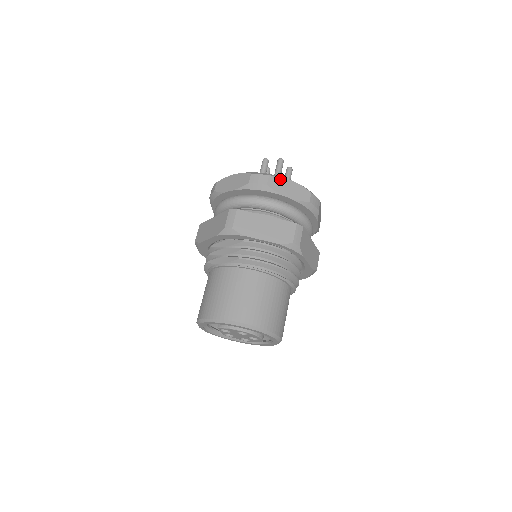
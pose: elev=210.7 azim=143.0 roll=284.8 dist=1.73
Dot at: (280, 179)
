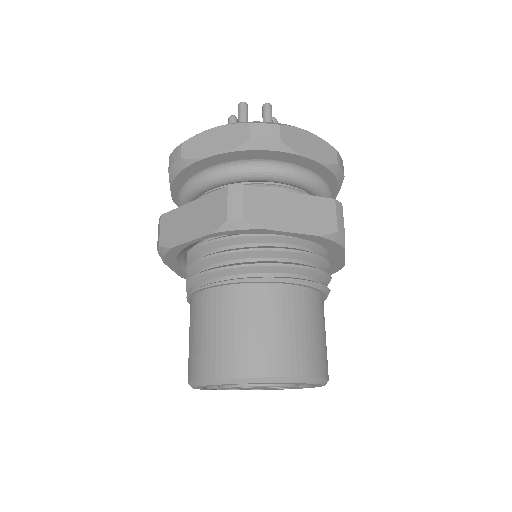
Dot at: (198, 137)
